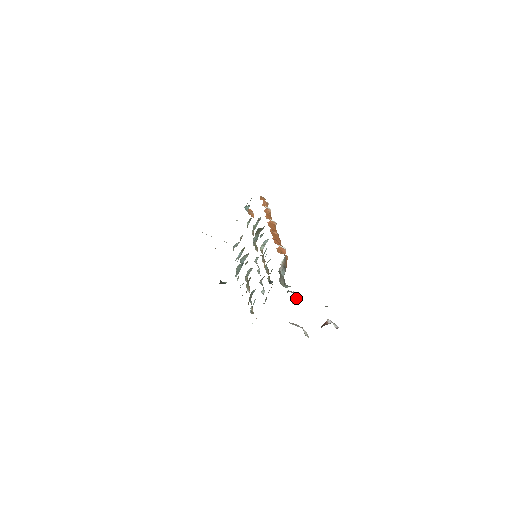
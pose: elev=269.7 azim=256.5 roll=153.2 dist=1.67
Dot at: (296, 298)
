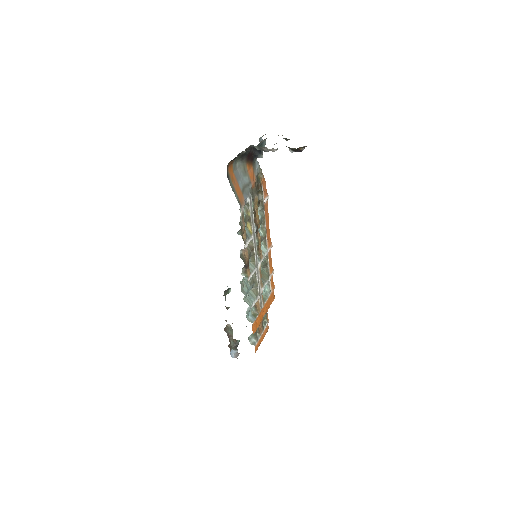
Dot at: (263, 144)
